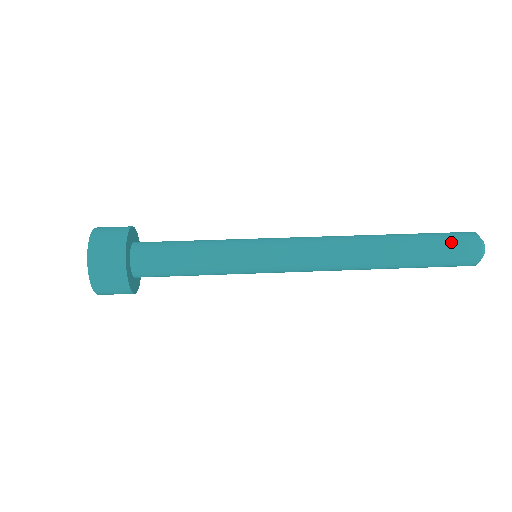
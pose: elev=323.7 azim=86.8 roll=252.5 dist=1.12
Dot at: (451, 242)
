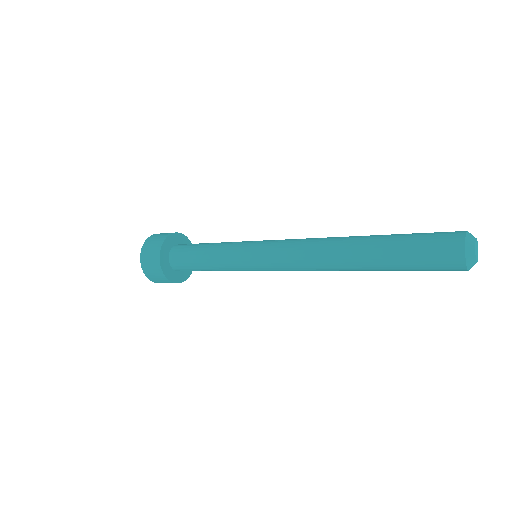
Dot at: (431, 233)
